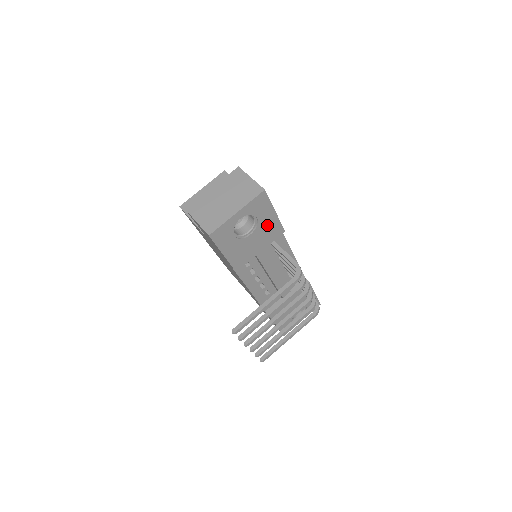
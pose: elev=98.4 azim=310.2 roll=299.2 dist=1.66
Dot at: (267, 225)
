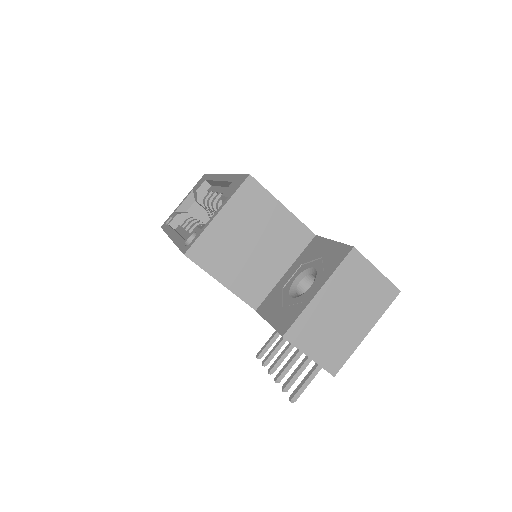
Dot at: occluded
